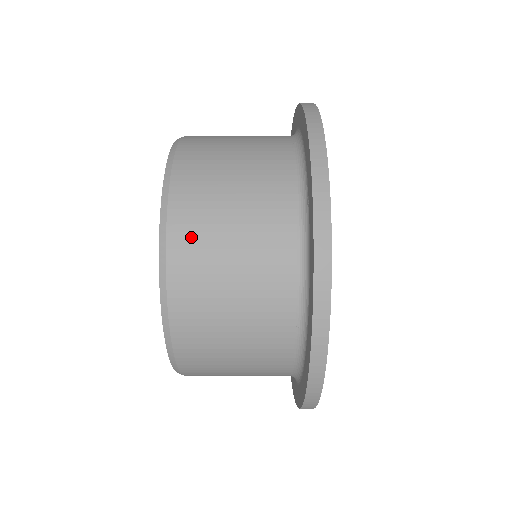
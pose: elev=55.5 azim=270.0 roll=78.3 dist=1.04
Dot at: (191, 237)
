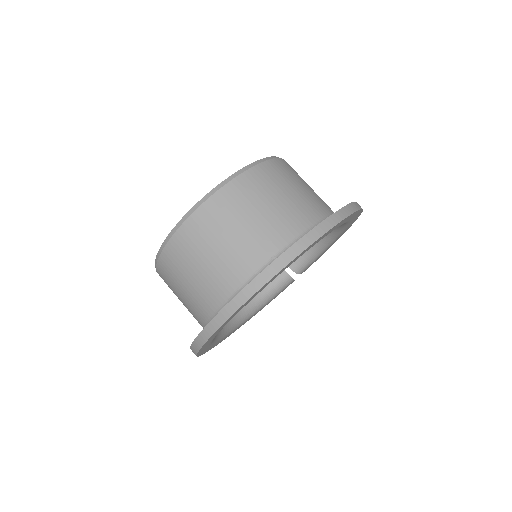
Dot at: (269, 175)
